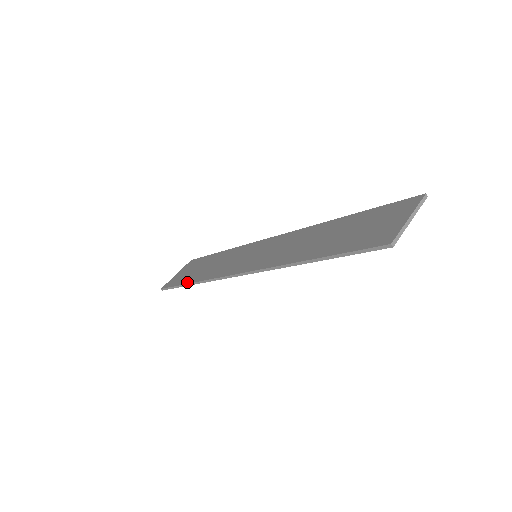
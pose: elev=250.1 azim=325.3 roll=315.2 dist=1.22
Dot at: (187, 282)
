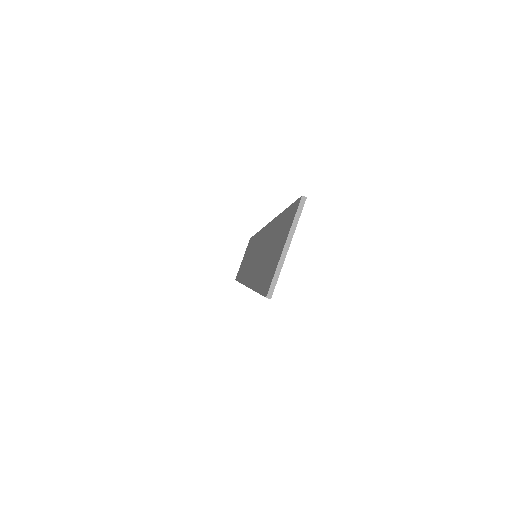
Dot at: (238, 279)
